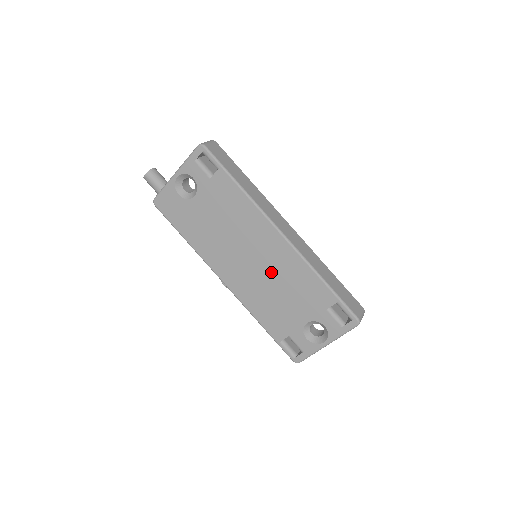
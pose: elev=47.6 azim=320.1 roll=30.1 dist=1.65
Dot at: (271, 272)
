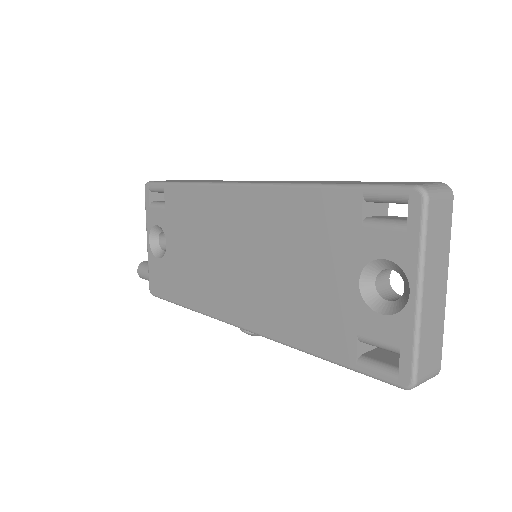
Dot at: (267, 250)
